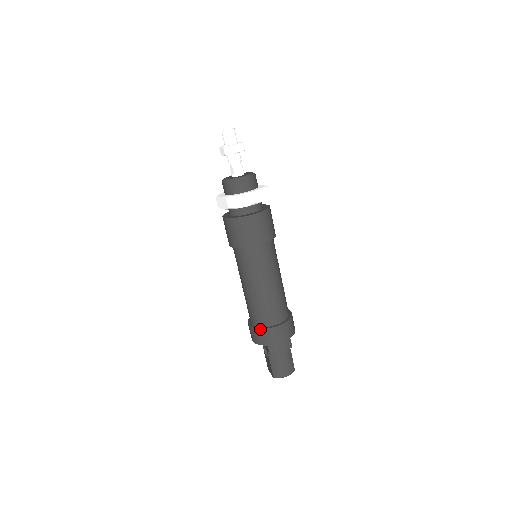
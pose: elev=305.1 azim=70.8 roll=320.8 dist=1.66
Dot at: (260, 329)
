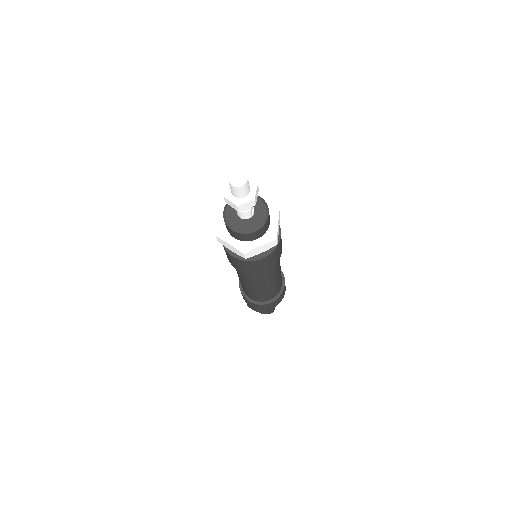
Dot at: (242, 294)
